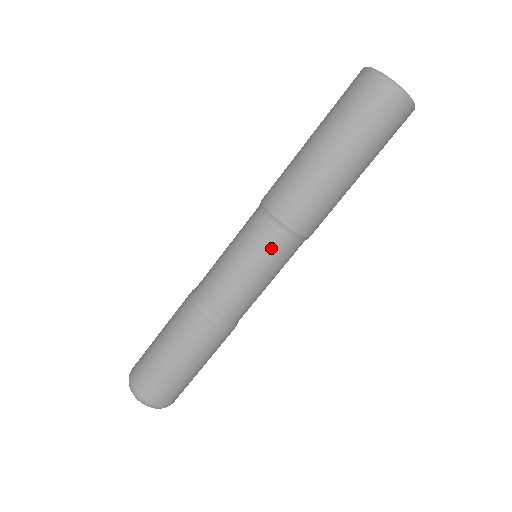
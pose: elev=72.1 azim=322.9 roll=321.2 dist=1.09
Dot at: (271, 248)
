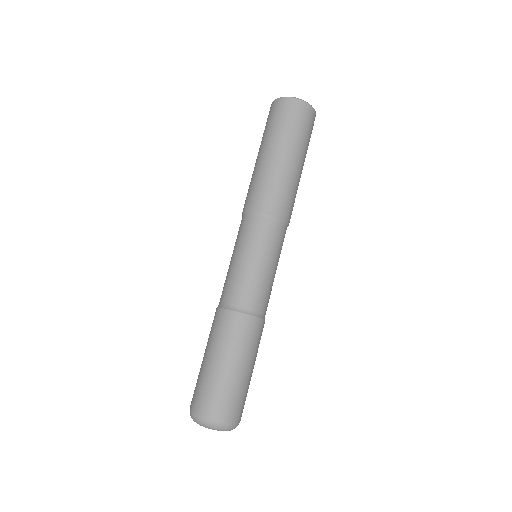
Dot at: (255, 232)
